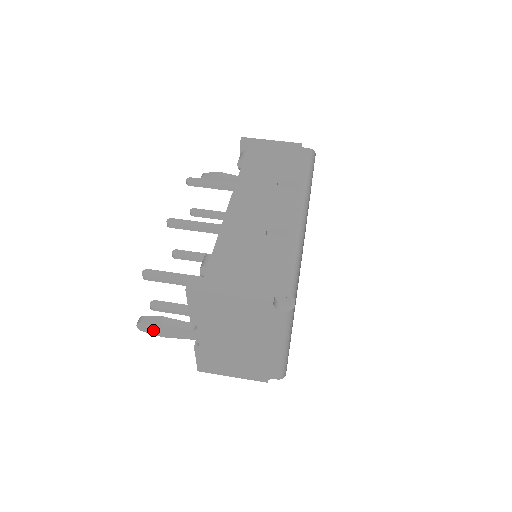
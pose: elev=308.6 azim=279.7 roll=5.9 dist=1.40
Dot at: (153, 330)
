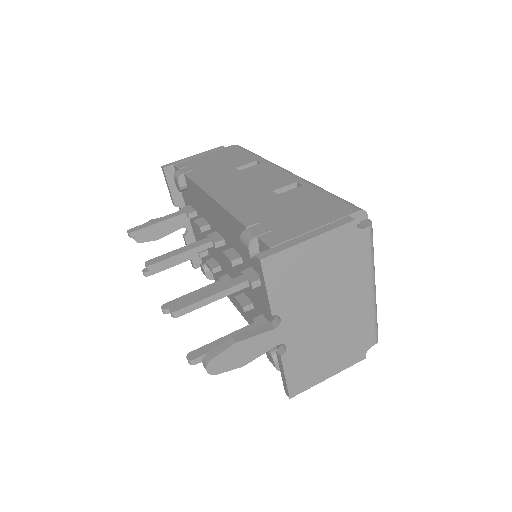
Dot at: (228, 363)
